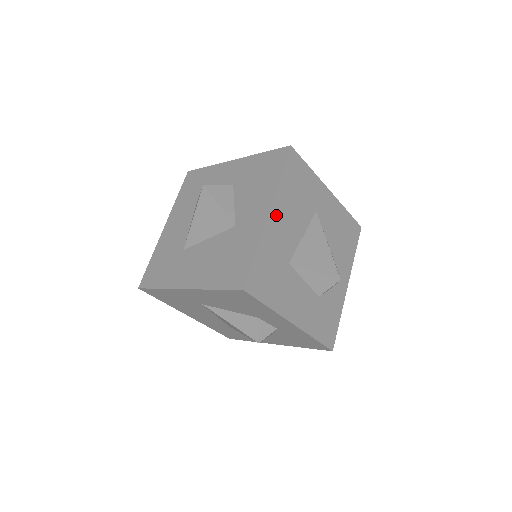
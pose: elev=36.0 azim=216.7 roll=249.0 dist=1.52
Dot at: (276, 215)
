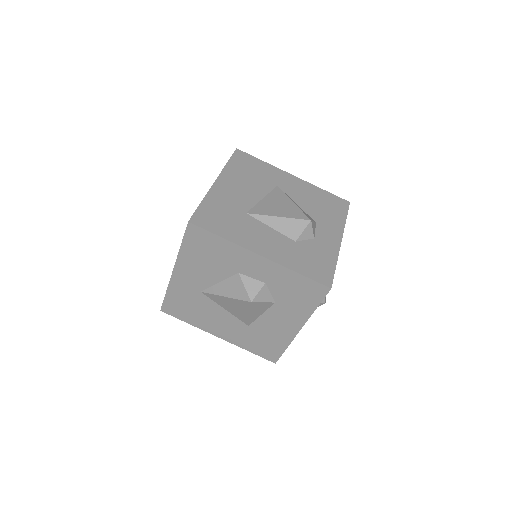
Dot at: (224, 183)
